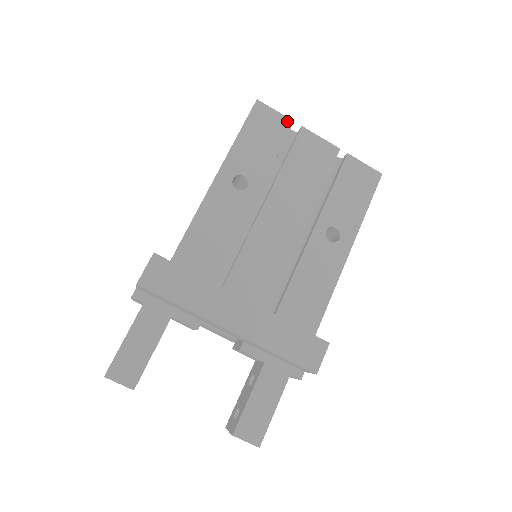
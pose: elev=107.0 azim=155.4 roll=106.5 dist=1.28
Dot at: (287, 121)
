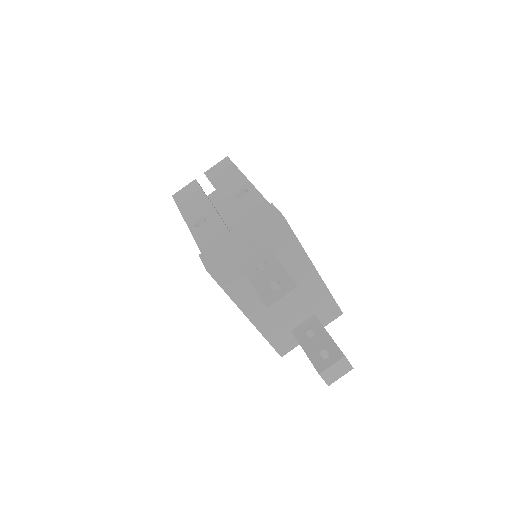
Dot at: occluded
